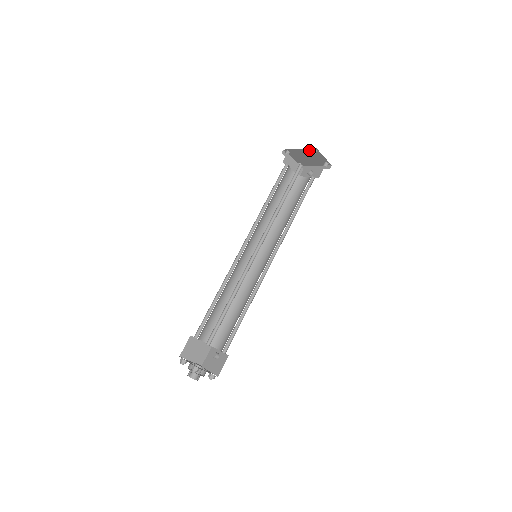
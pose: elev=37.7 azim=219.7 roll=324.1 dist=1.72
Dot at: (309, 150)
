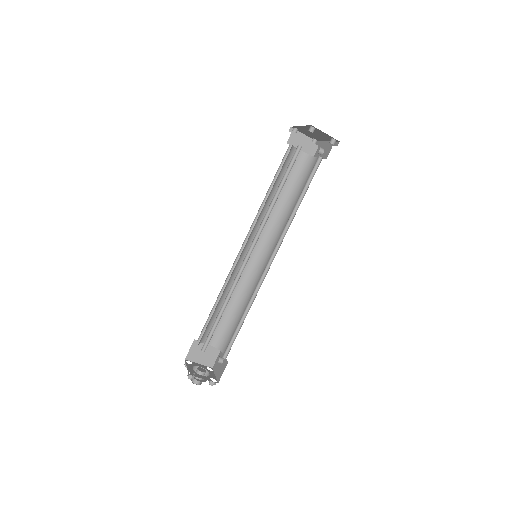
Dot at: (309, 127)
